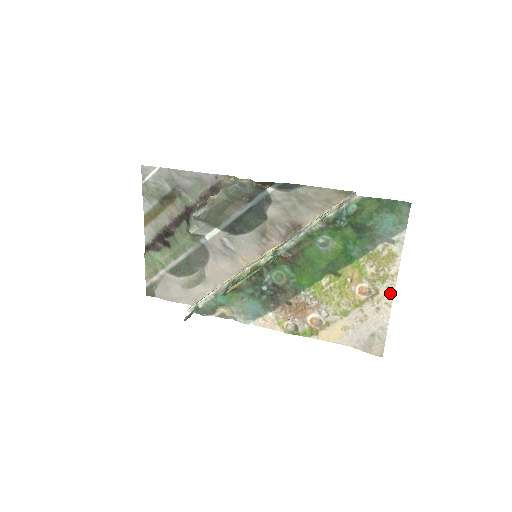
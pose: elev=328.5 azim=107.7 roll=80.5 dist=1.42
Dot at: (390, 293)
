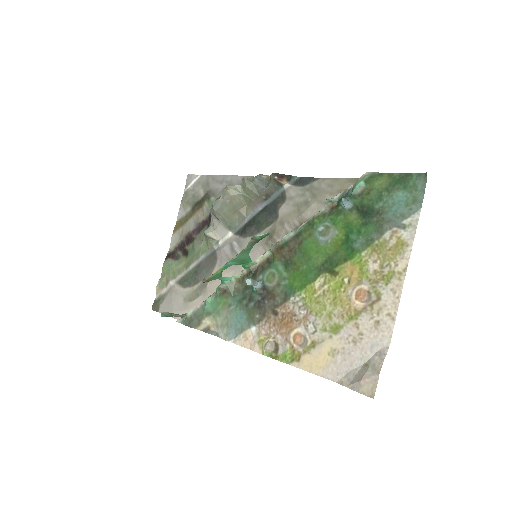
Dot at: (395, 299)
